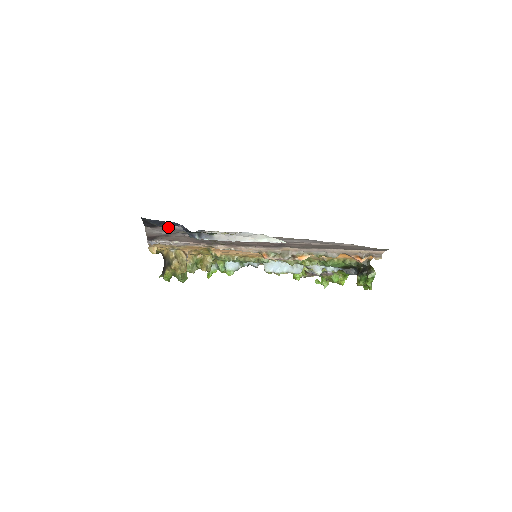
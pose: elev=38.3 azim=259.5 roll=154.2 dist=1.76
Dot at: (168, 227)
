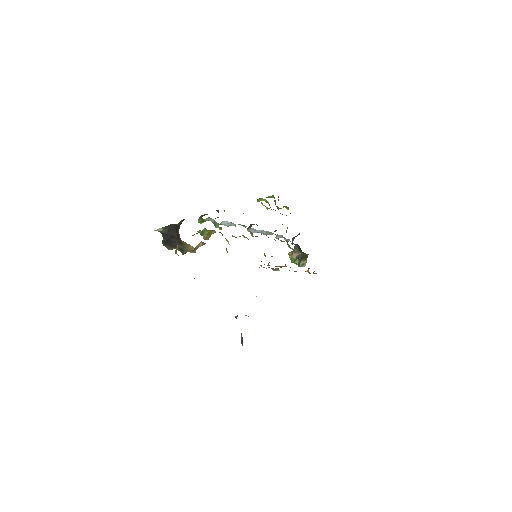
Dot at: occluded
